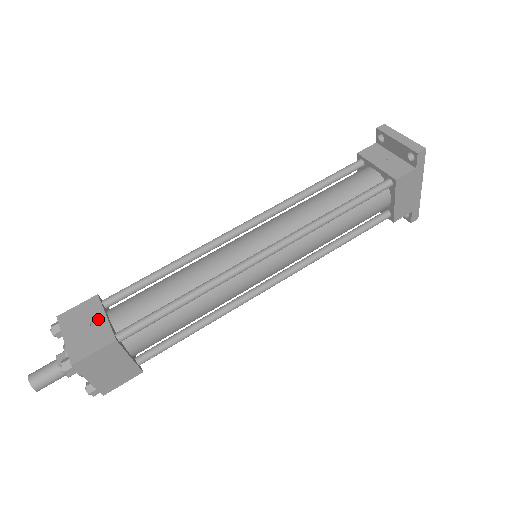
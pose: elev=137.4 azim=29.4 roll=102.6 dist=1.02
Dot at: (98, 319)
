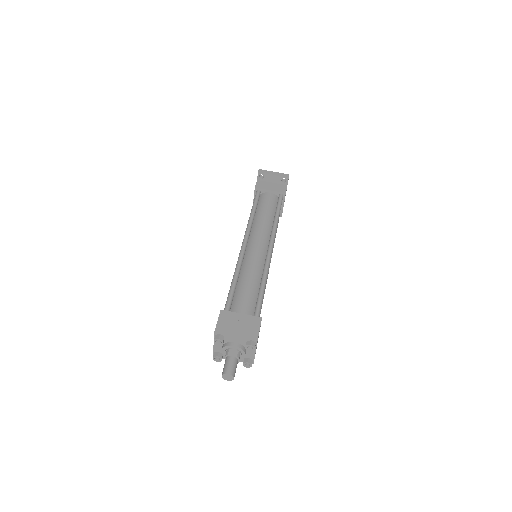
Dot at: (239, 317)
